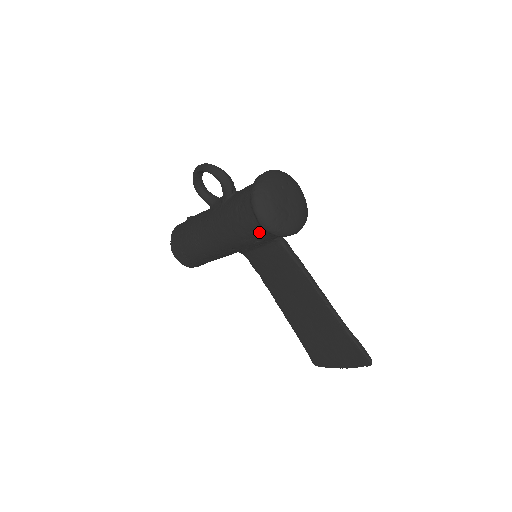
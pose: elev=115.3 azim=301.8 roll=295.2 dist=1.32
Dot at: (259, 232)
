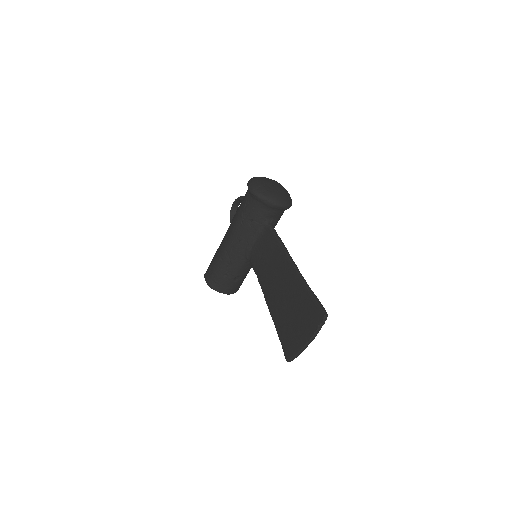
Dot at: (250, 203)
